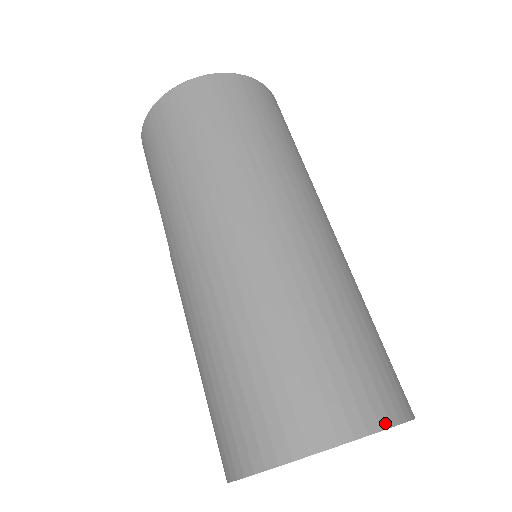
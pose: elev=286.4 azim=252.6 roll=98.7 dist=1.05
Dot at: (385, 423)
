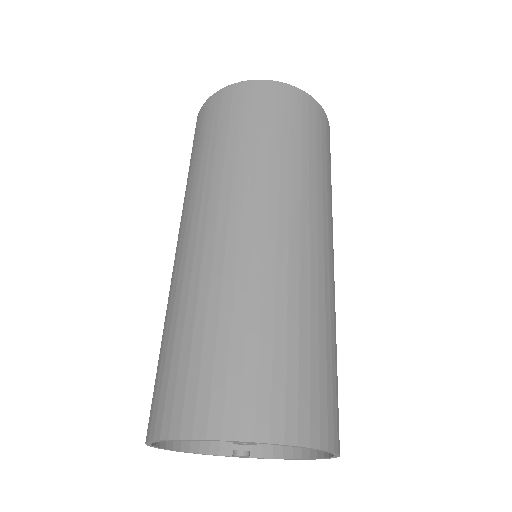
Dot at: (305, 441)
